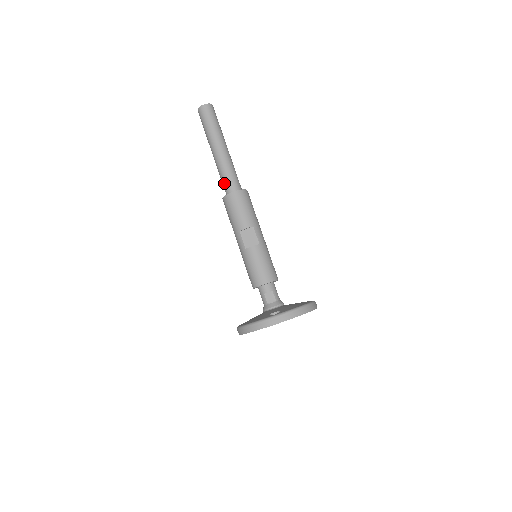
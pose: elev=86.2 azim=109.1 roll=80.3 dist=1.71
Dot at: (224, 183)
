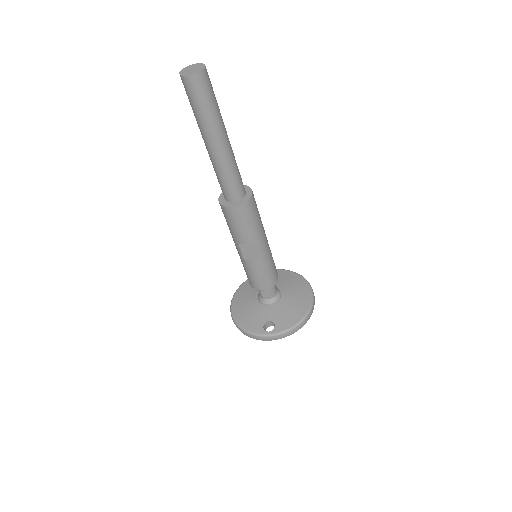
Dot at: (221, 187)
